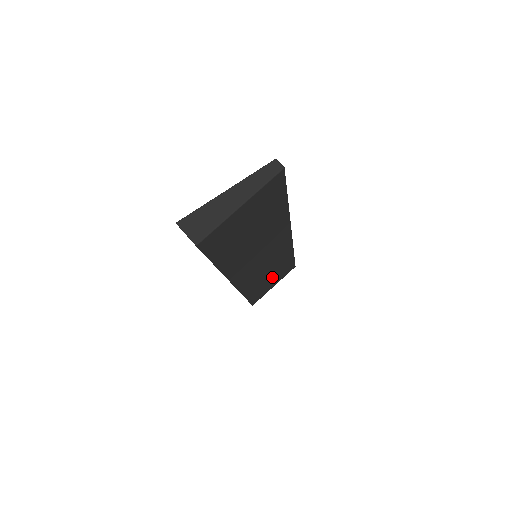
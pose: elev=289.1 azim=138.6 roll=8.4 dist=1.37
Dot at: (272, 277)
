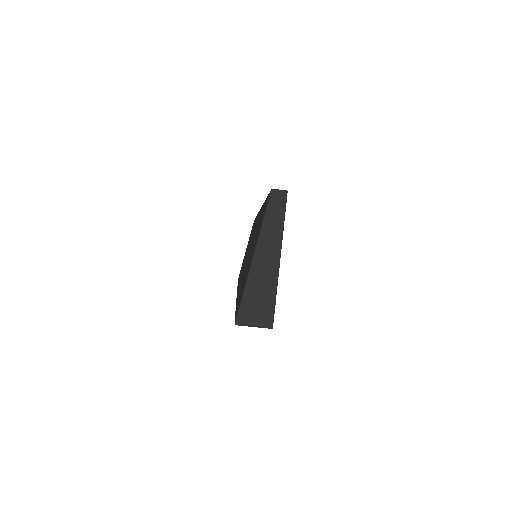
Dot at: occluded
